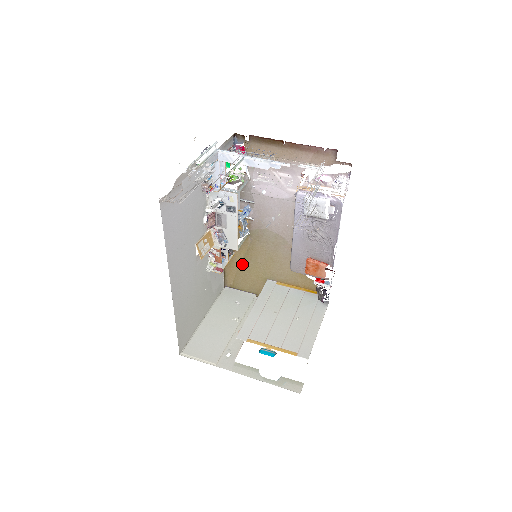
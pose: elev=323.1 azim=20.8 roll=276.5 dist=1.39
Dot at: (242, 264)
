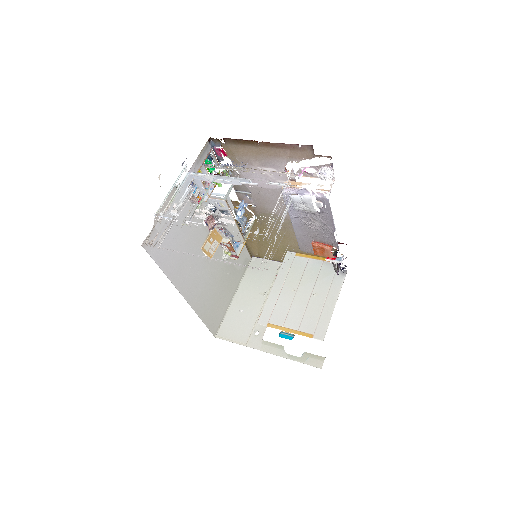
Dot at: (260, 240)
